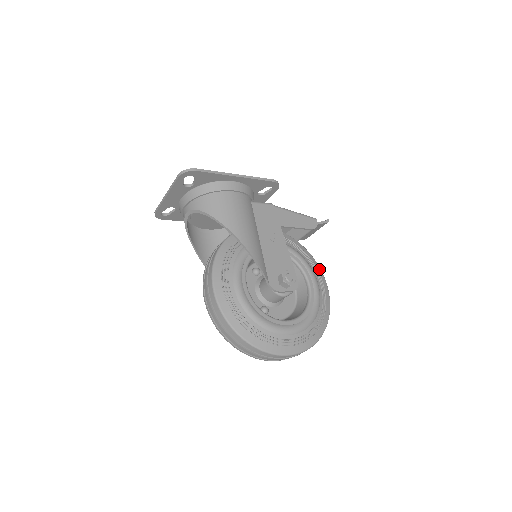
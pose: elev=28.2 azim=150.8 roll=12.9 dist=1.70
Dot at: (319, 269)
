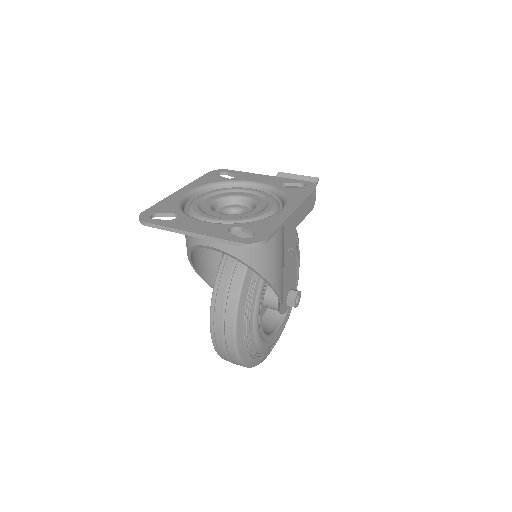
Dot at: occluded
